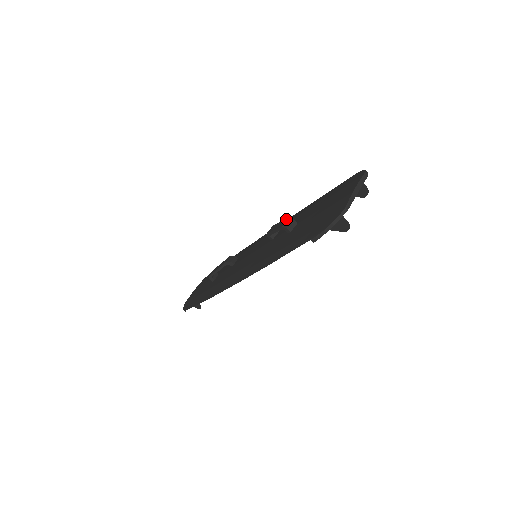
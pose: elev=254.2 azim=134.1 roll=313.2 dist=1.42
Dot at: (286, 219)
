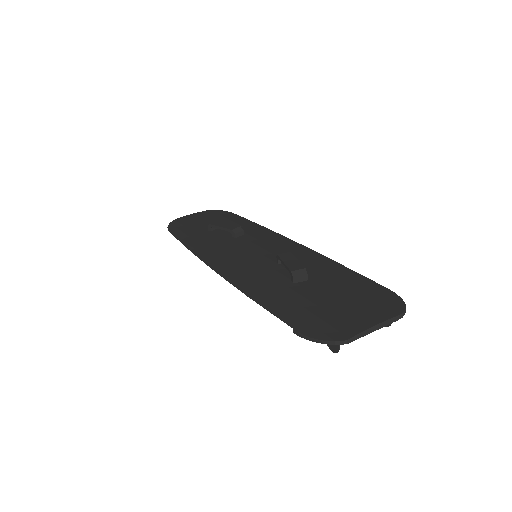
Dot at: (302, 266)
